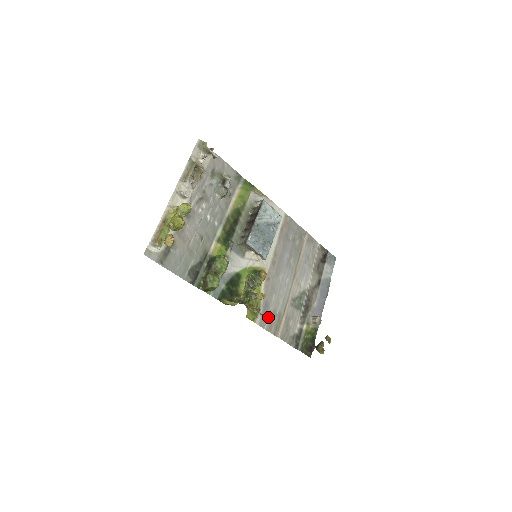
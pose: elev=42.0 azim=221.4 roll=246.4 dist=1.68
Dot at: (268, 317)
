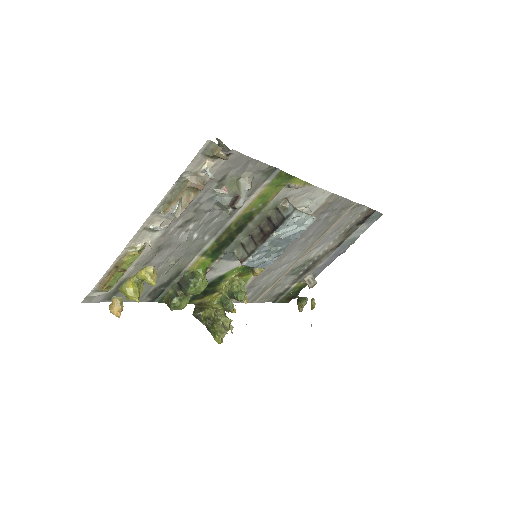
Dot at: occluded
